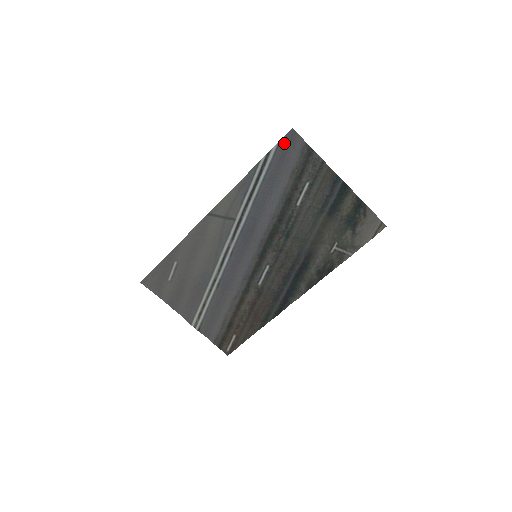
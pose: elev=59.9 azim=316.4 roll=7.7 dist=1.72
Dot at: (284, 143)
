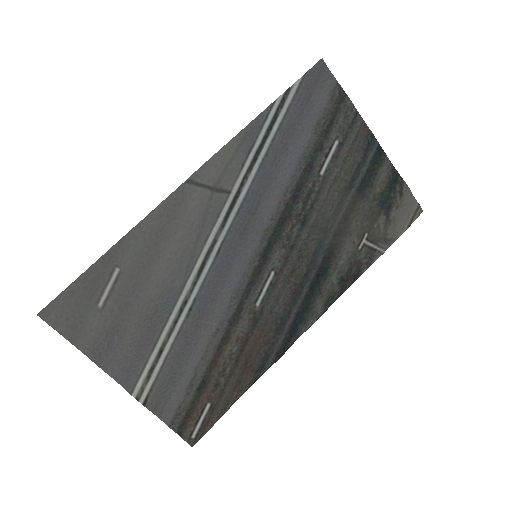
Dot at: (310, 78)
